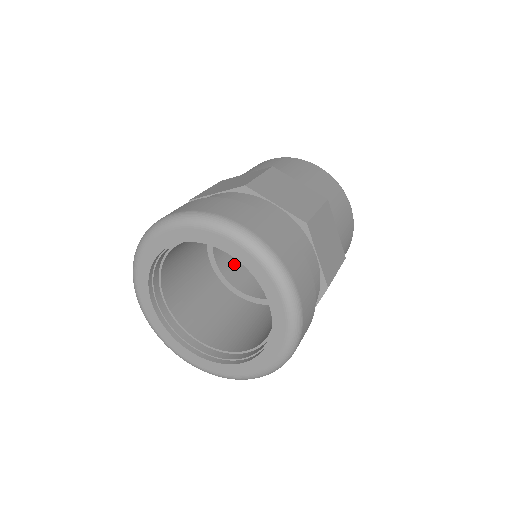
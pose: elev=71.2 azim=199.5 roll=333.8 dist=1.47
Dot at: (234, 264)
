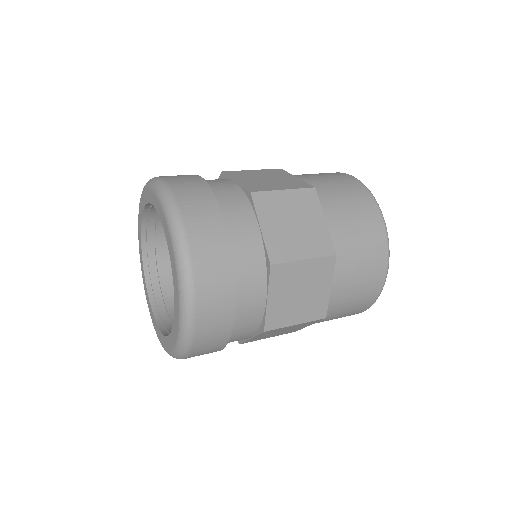
Dot at: occluded
